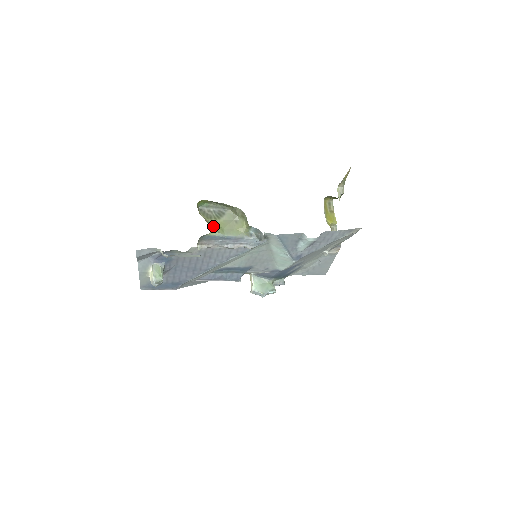
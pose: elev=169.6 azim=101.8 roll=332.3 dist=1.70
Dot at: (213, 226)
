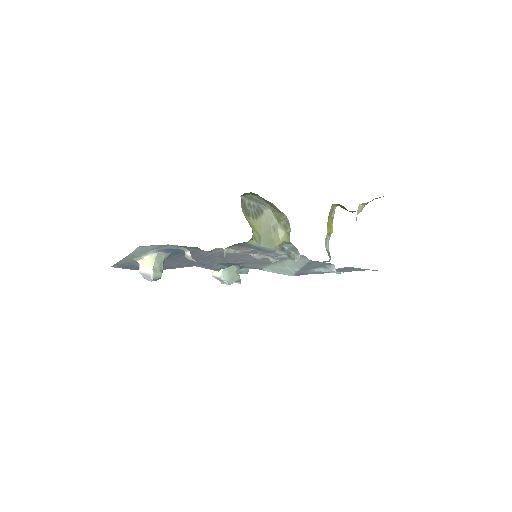
Dot at: (252, 230)
